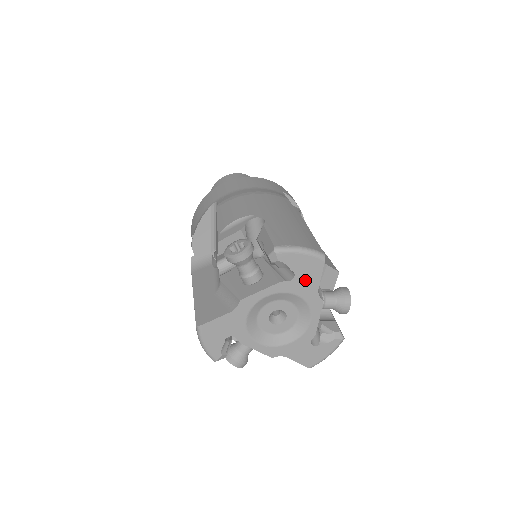
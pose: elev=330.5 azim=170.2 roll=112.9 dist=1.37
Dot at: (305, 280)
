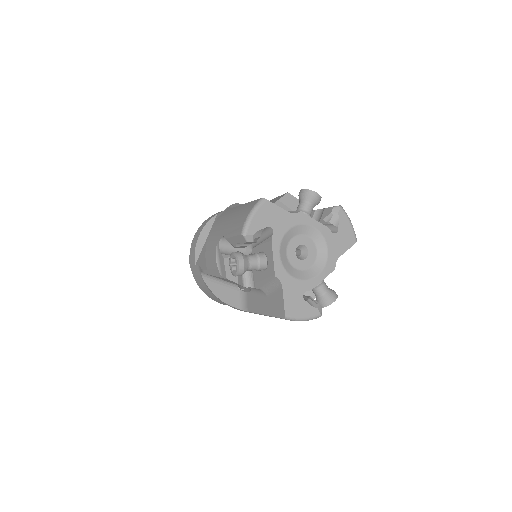
Dot at: (339, 242)
